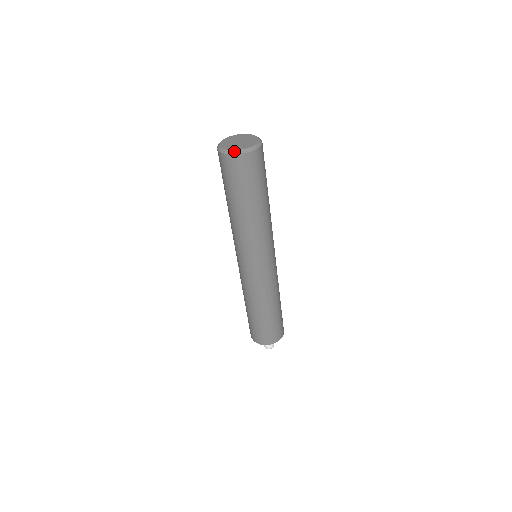
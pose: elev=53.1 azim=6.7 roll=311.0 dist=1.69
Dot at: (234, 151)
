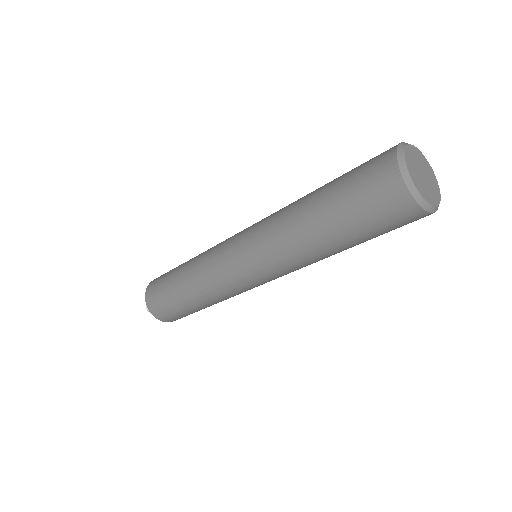
Dot at: (407, 172)
